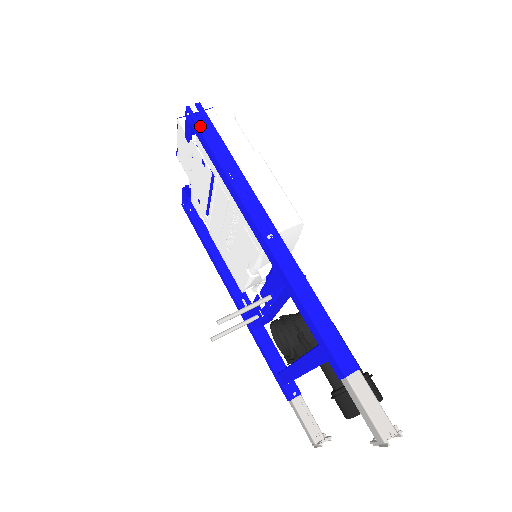
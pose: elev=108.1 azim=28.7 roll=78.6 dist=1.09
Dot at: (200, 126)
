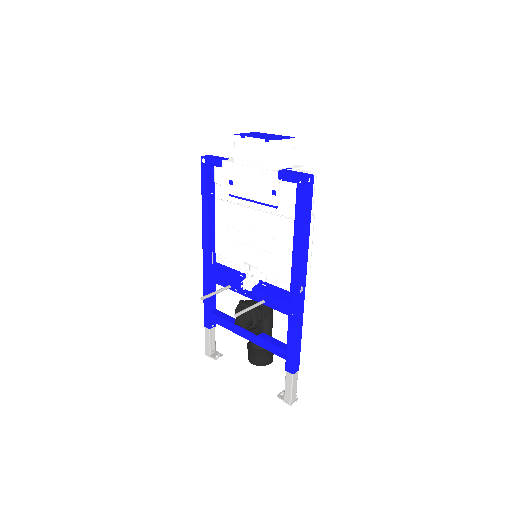
Dot at: (307, 198)
